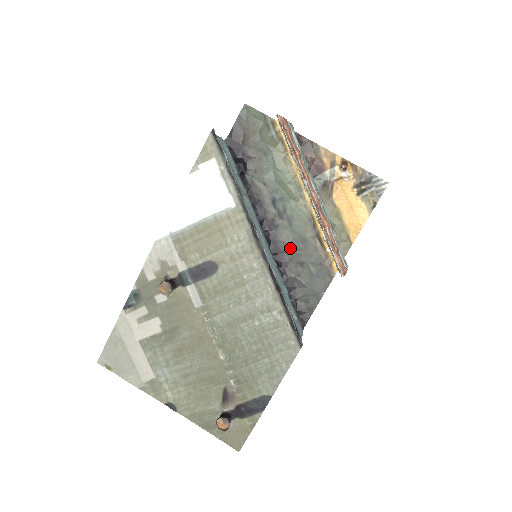
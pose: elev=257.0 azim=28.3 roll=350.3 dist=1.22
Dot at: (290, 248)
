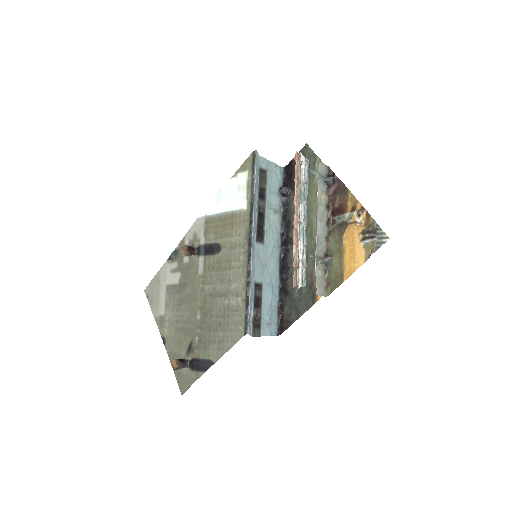
Dot at: occluded
